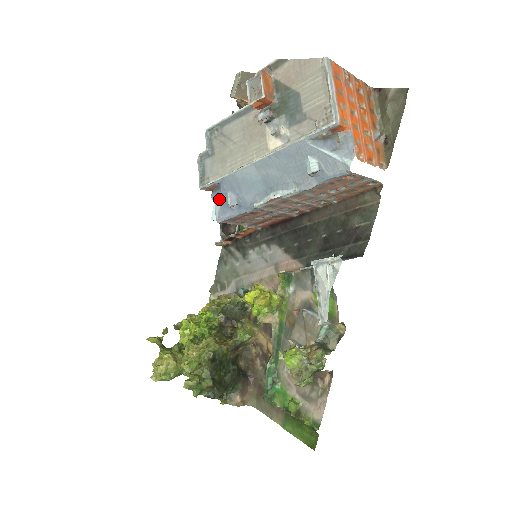
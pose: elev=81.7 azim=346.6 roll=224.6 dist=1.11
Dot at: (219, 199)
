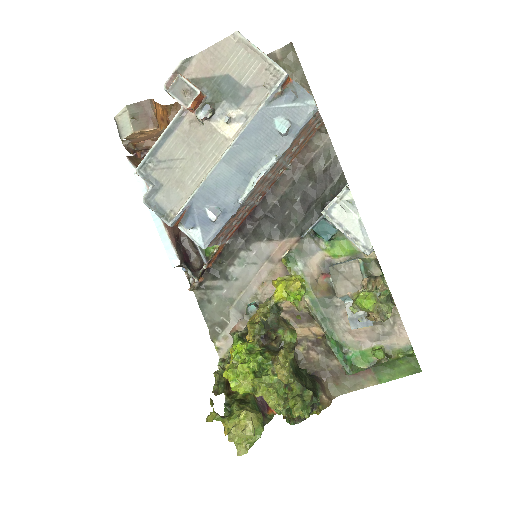
Dot at: (196, 223)
